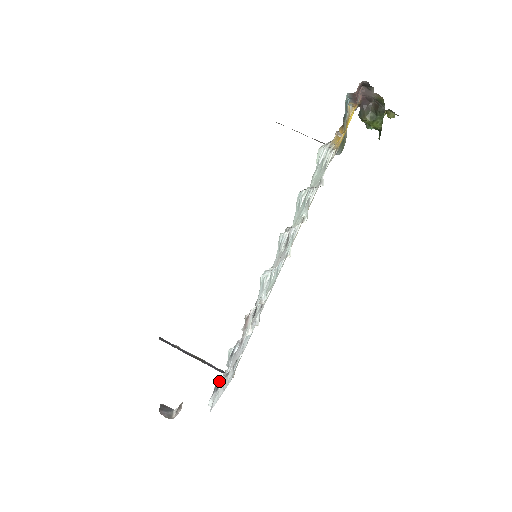
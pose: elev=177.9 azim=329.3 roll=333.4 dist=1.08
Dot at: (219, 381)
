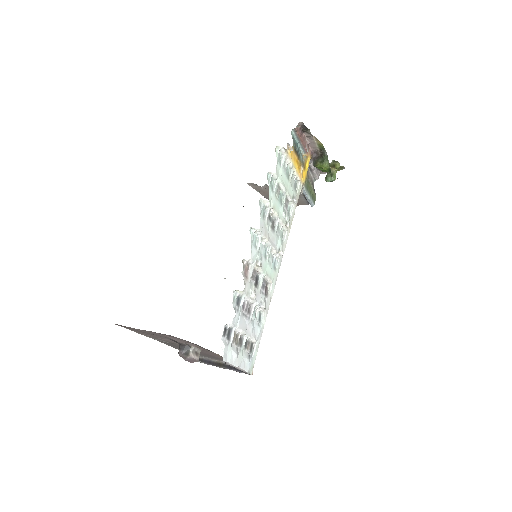
Dot at: (230, 332)
